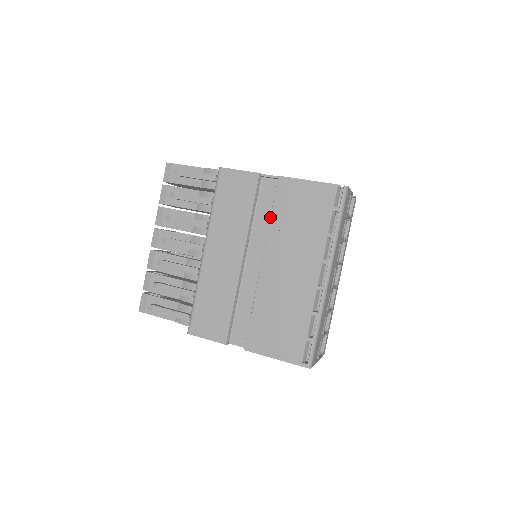
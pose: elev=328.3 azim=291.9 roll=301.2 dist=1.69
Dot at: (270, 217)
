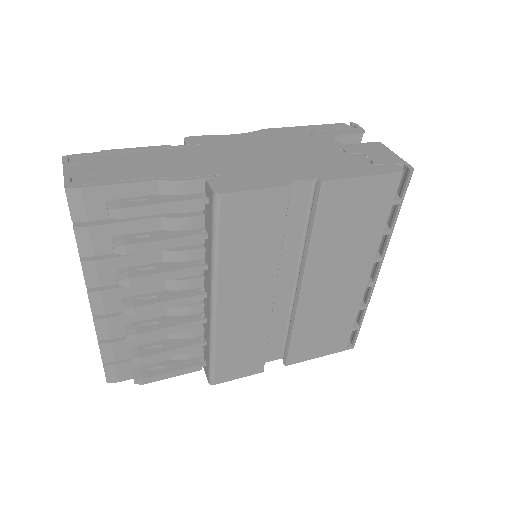
Dot at: (311, 238)
